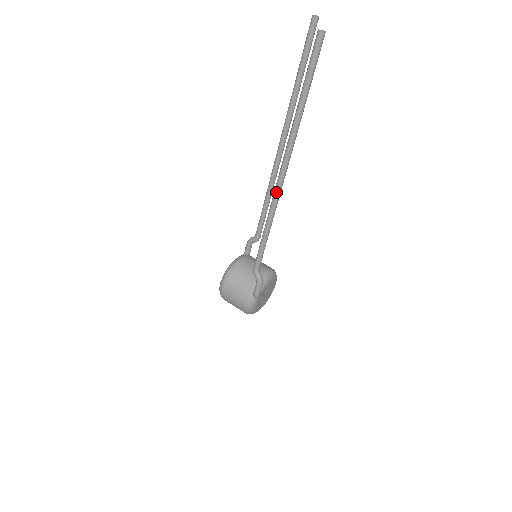
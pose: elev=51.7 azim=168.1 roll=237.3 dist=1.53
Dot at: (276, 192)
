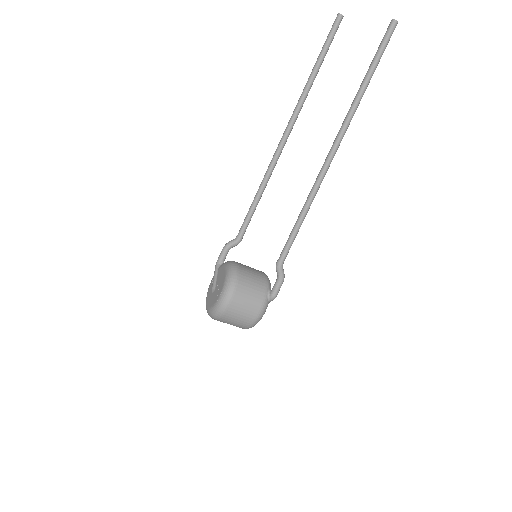
Dot at: (326, 169)
